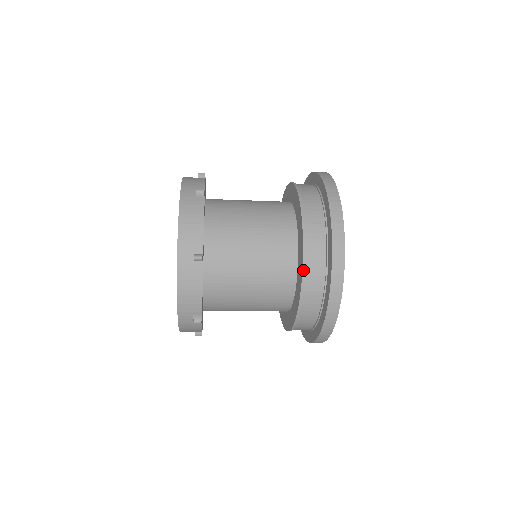
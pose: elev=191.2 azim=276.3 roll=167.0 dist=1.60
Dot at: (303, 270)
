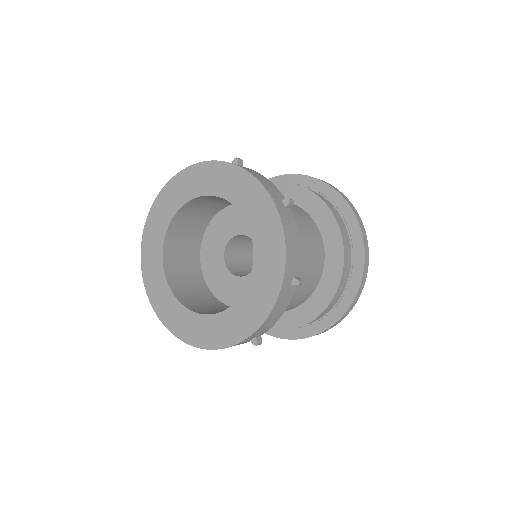
Dot at: (338, 224)
